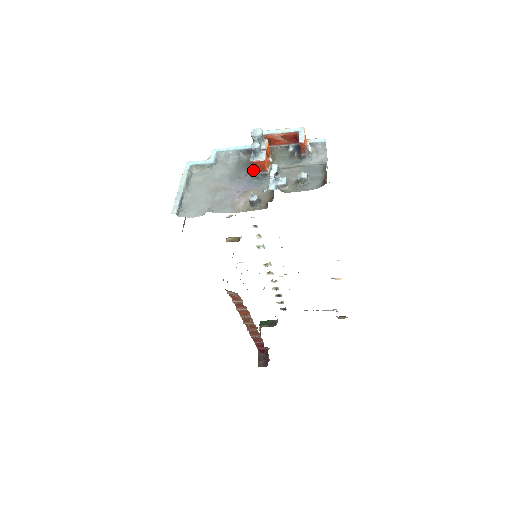
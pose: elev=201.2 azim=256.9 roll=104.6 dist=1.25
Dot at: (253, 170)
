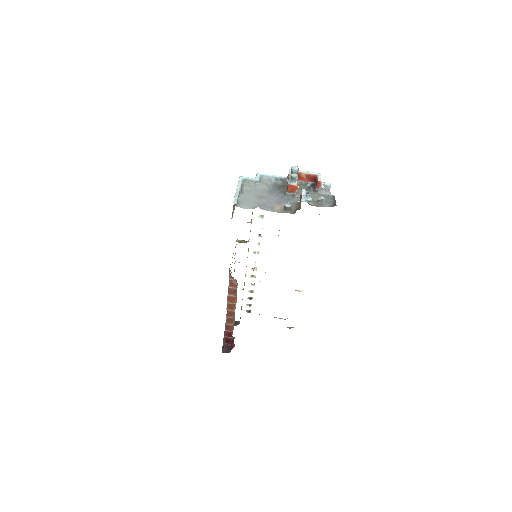
Dot at: (284, 191)
